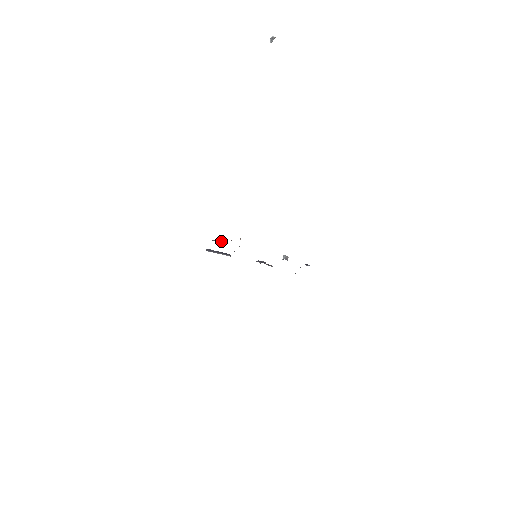
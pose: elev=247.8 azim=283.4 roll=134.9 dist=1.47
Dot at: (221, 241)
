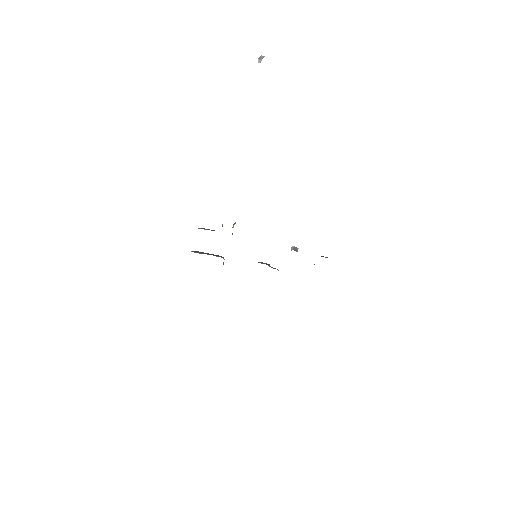
Dot at: (208, 229)
